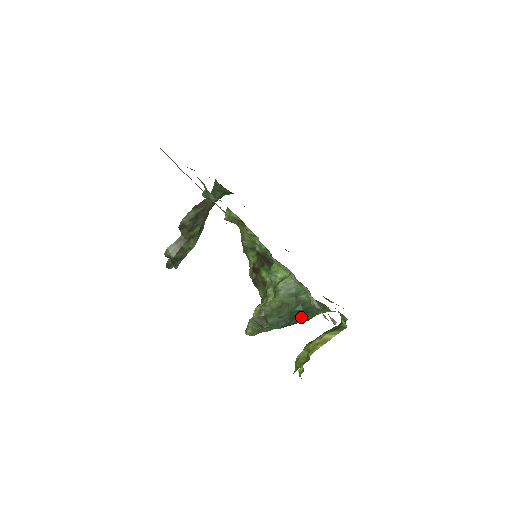
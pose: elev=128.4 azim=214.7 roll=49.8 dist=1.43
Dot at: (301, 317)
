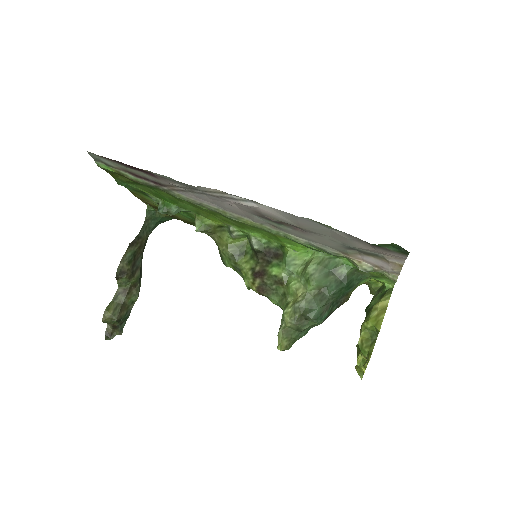
Dot at: (342, 298)
